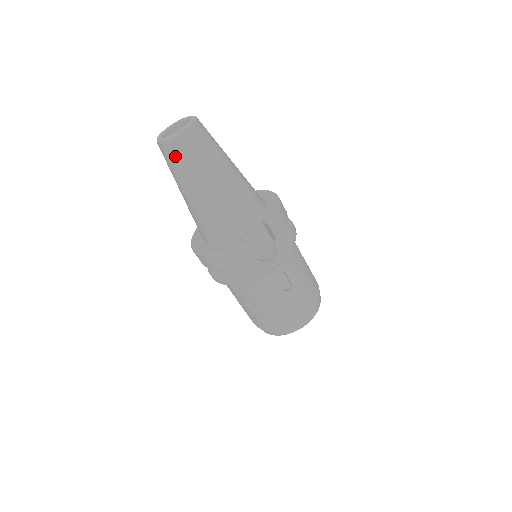
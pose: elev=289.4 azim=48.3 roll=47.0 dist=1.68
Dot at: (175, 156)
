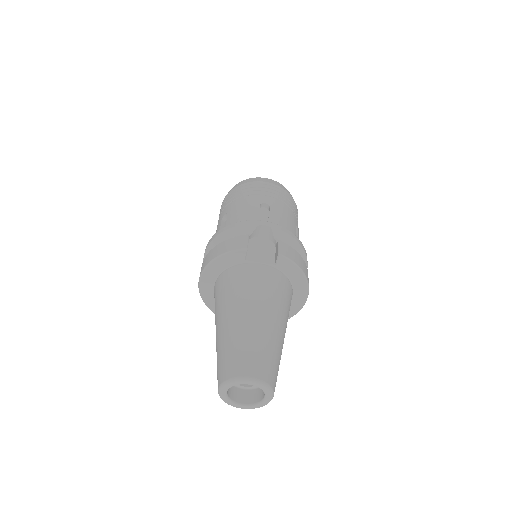
Dot at: occluded
